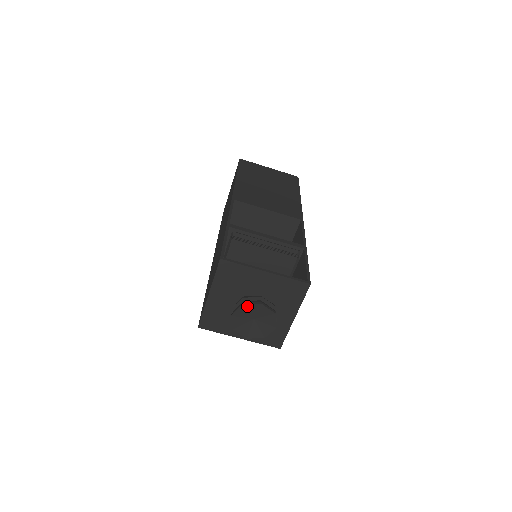
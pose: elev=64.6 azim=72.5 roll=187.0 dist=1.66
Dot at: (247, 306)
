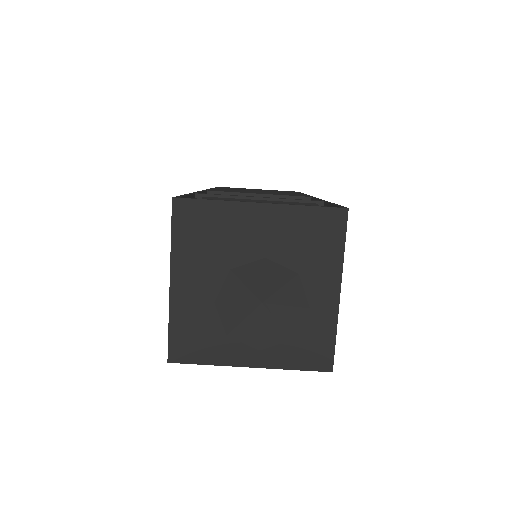
Dot at: (240, 272)
